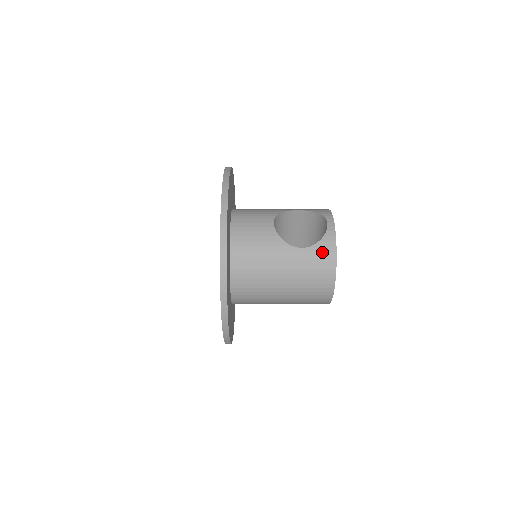
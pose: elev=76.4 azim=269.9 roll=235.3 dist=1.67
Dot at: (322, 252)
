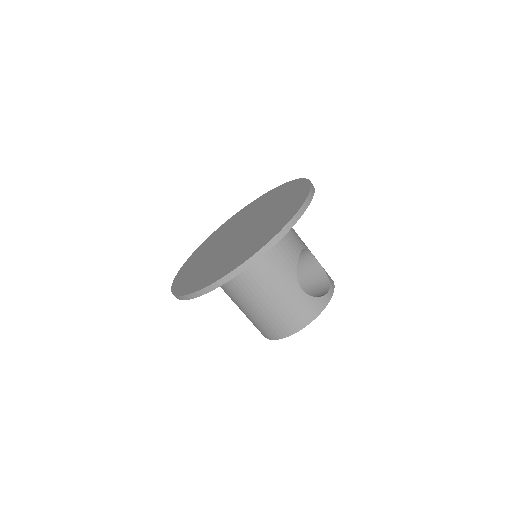
Dot at: (311, 306)
